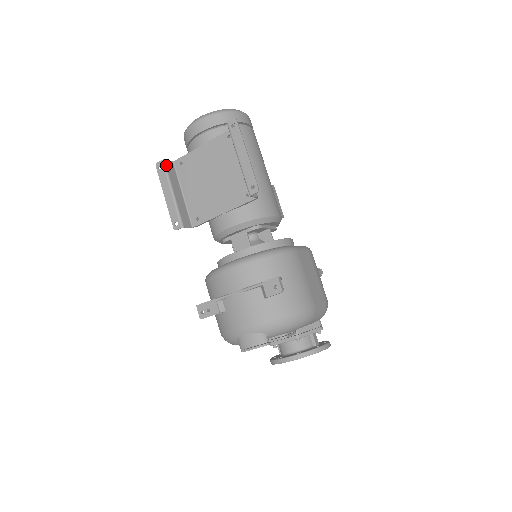
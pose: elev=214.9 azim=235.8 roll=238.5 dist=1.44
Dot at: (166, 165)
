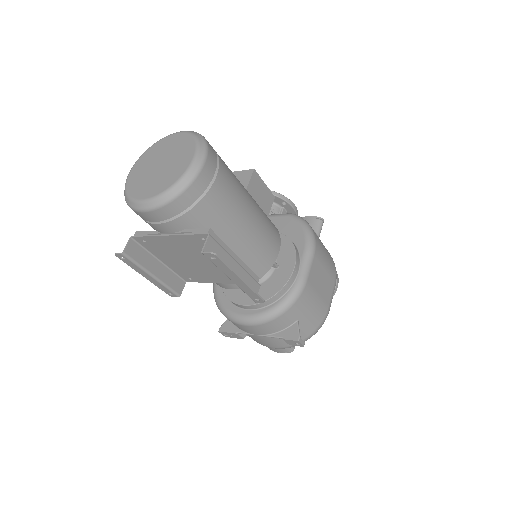
Dot at: (129, 255)
